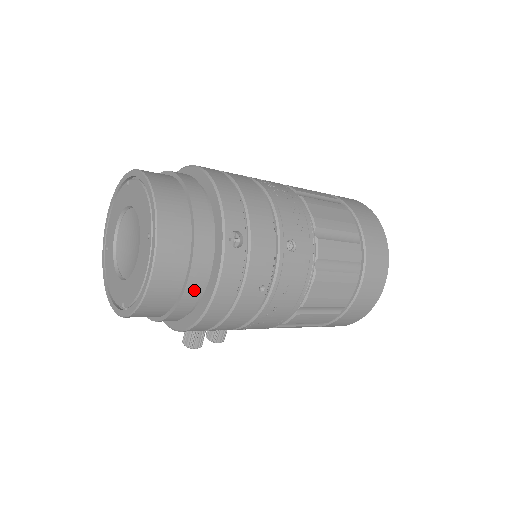
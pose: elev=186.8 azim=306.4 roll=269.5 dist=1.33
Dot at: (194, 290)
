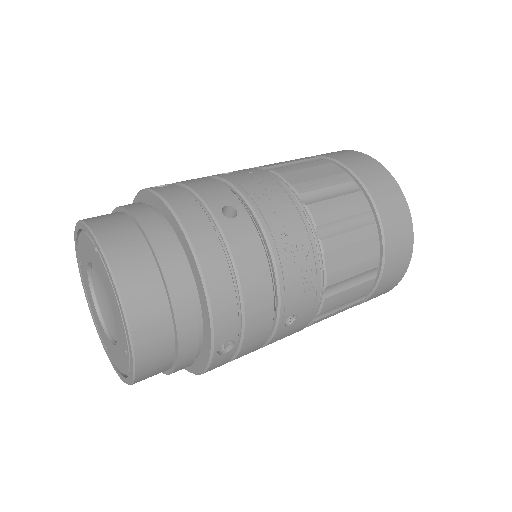
Dot at: occluded
